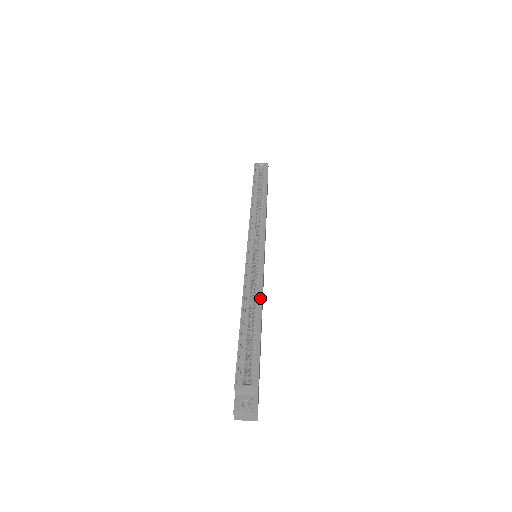
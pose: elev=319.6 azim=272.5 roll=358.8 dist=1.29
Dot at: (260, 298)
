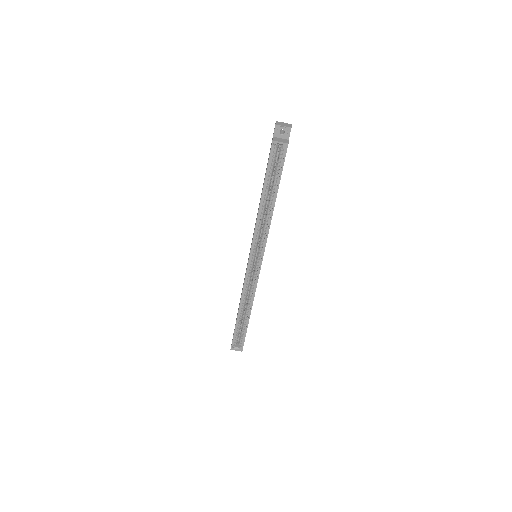
Dot at: (251, 306)
